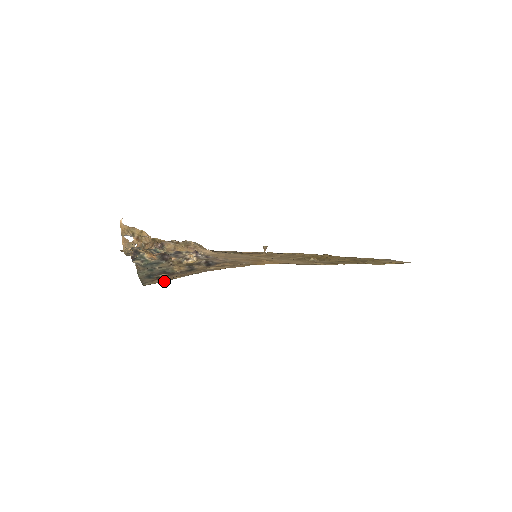
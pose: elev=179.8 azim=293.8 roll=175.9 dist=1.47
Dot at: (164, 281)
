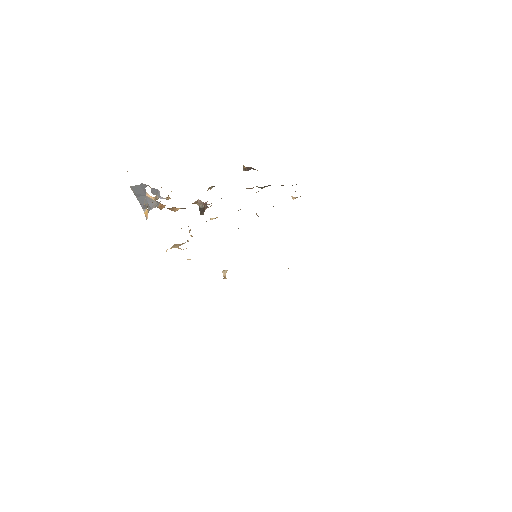
Dot at: occluded
